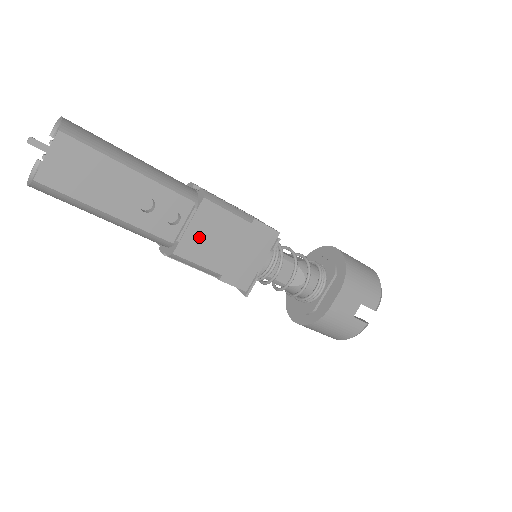
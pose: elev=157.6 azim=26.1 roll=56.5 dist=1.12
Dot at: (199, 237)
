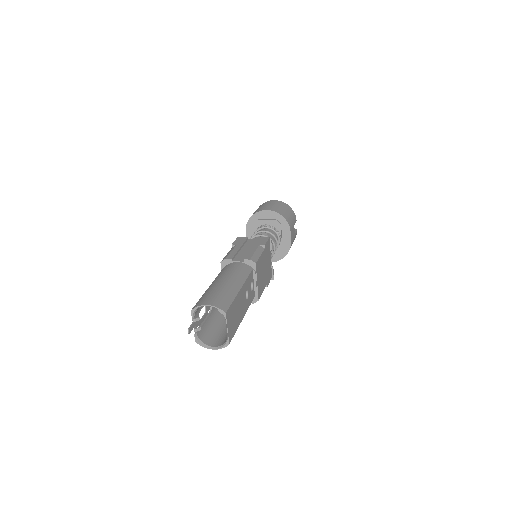
Dot at: (260, 281)
